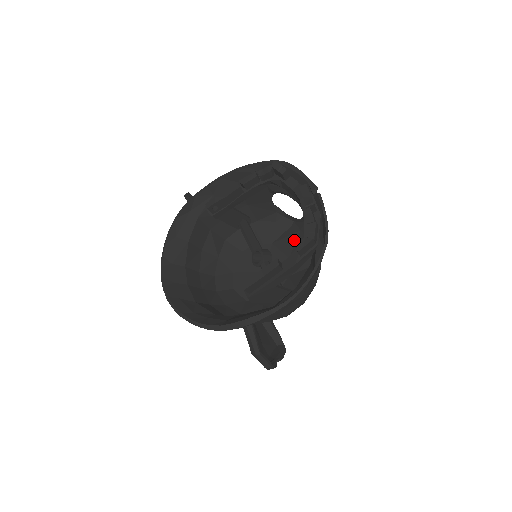
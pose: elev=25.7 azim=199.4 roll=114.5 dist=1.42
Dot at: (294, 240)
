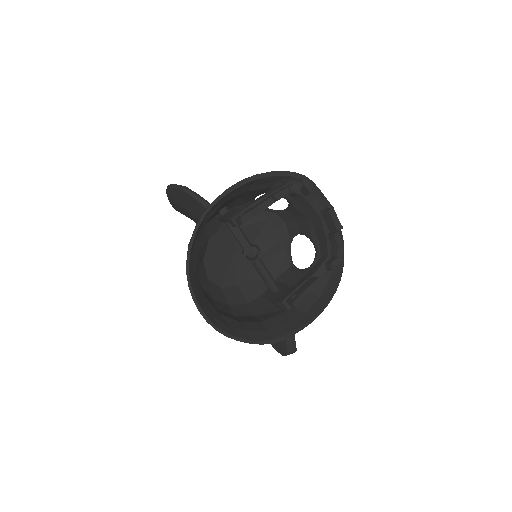
Dot at: (261, 227)
